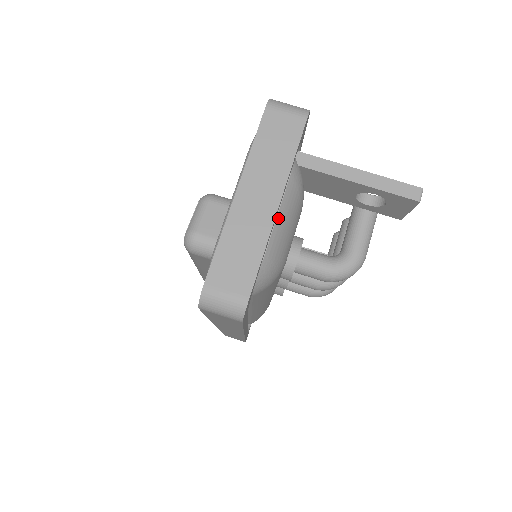
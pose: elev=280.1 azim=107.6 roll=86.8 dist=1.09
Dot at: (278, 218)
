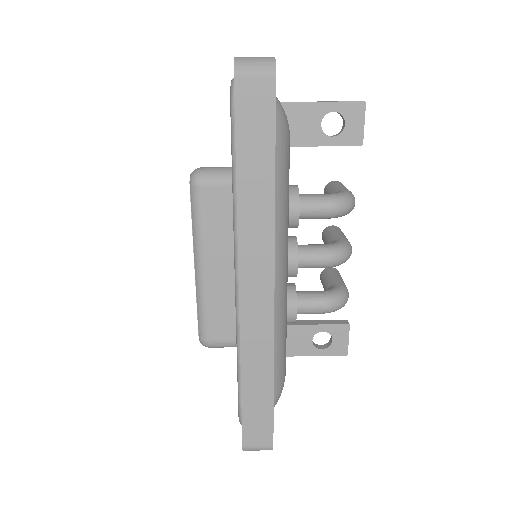
Dot at: occluded
